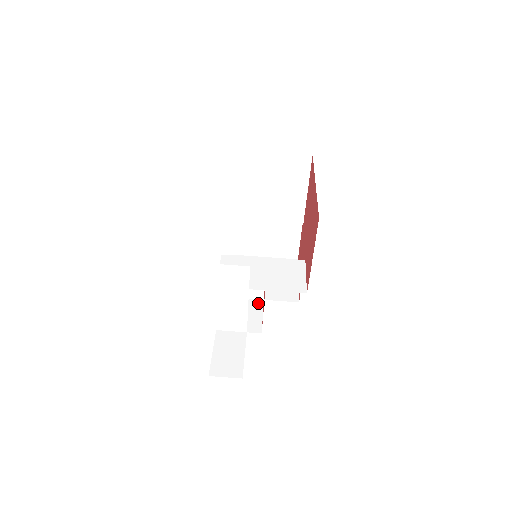
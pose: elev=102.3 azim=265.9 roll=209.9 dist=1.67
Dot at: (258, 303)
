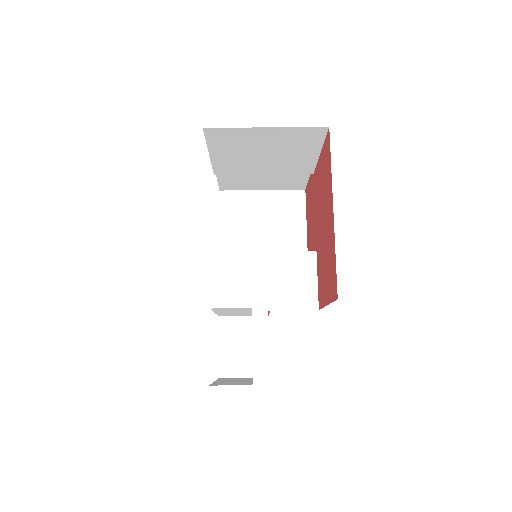
Dot at: occluded
